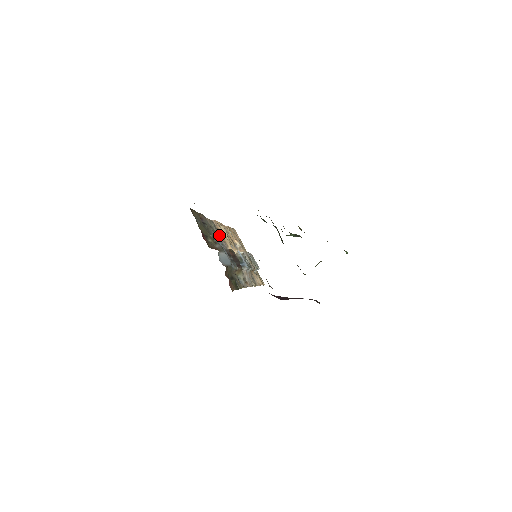
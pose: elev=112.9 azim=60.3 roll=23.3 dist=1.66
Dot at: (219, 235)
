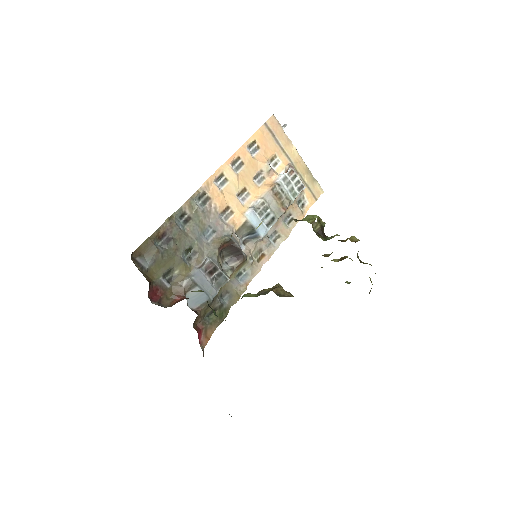
Dot at: (212, 209)
